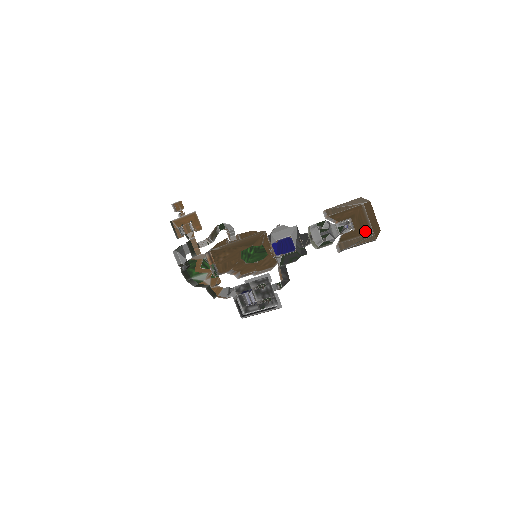
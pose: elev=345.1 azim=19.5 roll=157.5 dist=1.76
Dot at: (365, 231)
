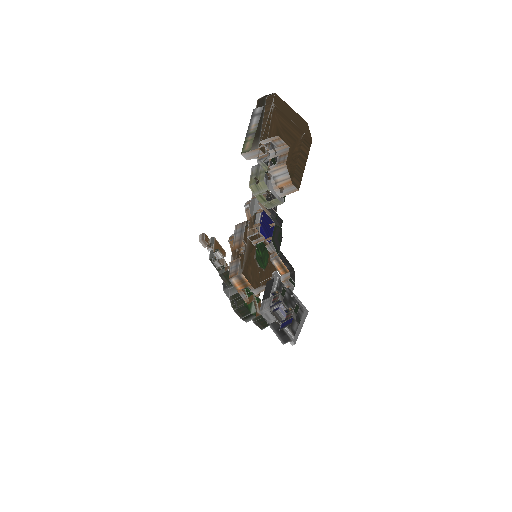
Dot at: (297, 140)
